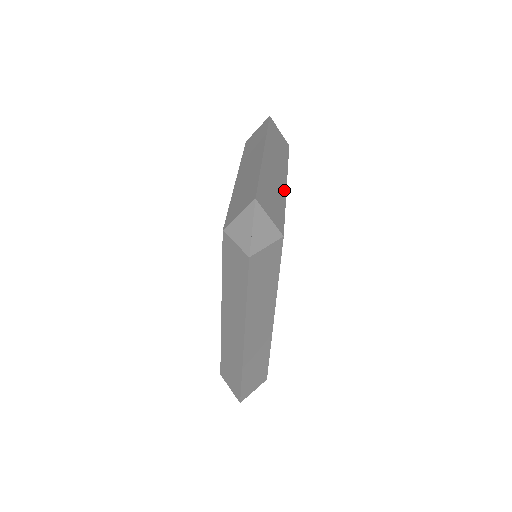
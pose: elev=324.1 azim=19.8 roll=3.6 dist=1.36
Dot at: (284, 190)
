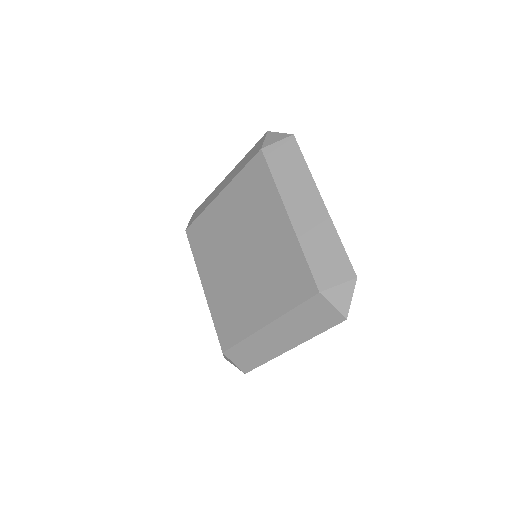
Dot at: occluded
